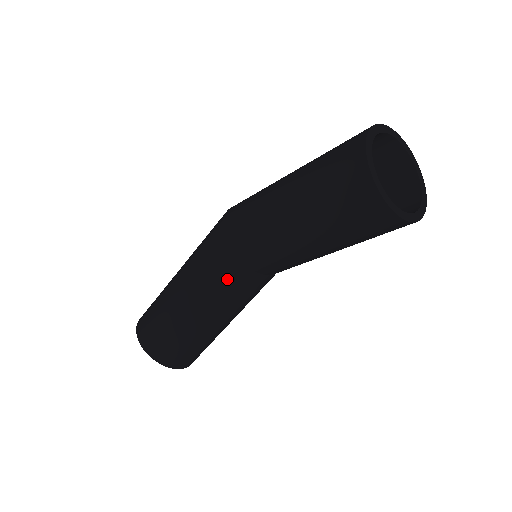
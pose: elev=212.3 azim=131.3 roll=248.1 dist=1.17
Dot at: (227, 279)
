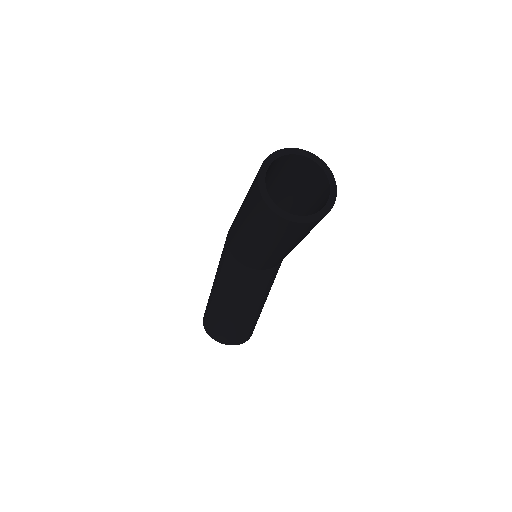
Dot at: (236, 277)
